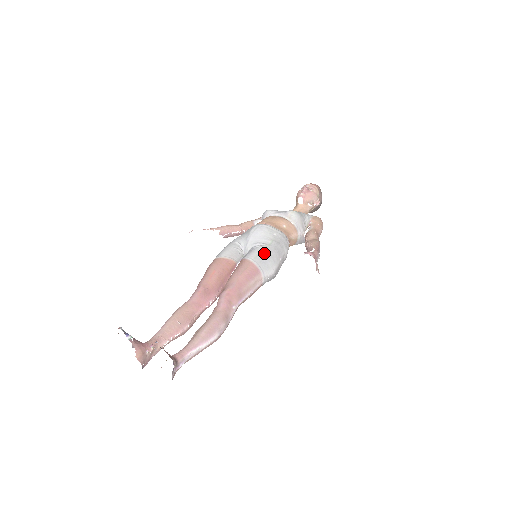
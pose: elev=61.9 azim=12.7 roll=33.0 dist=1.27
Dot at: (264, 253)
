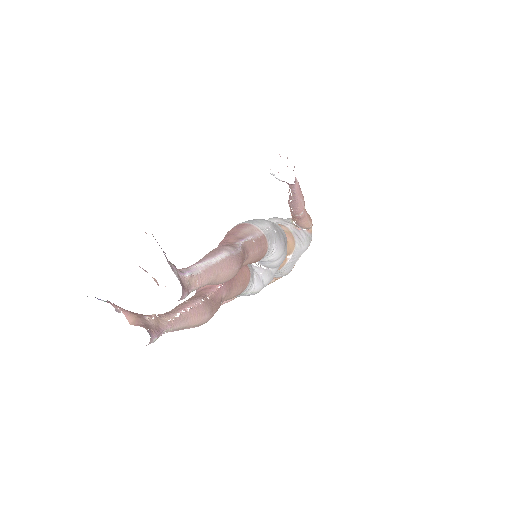
Dot at: occluded
